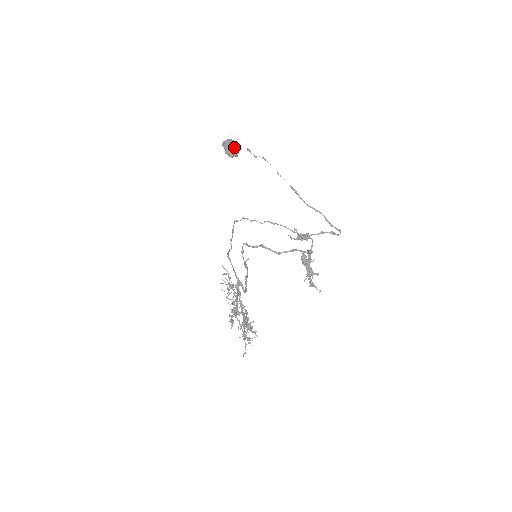
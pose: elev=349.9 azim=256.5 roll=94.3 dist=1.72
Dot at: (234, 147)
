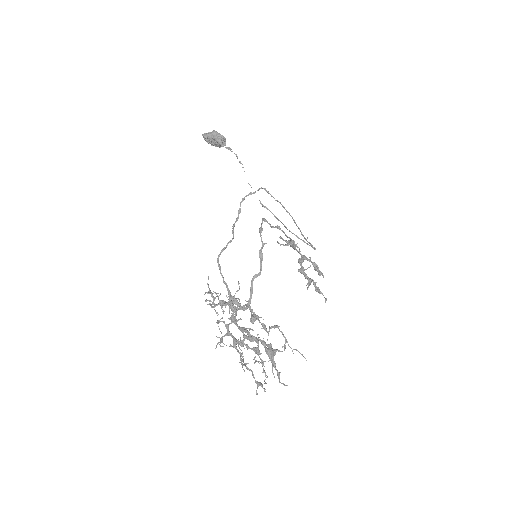
Dot at: occluded
